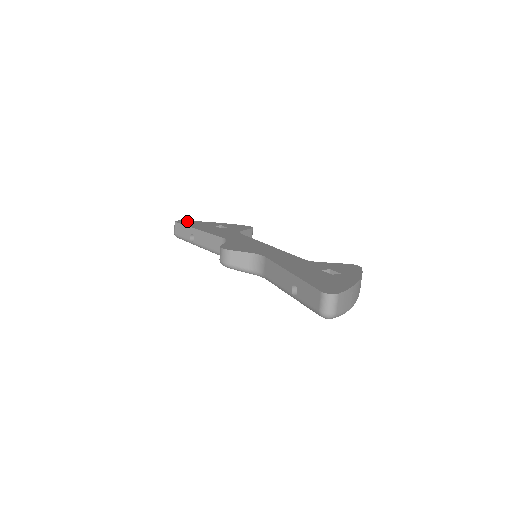
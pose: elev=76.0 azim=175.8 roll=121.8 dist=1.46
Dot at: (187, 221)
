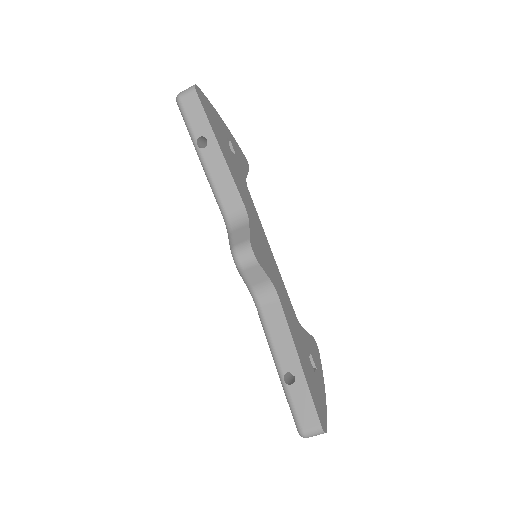
Dot at: (204, 97)
